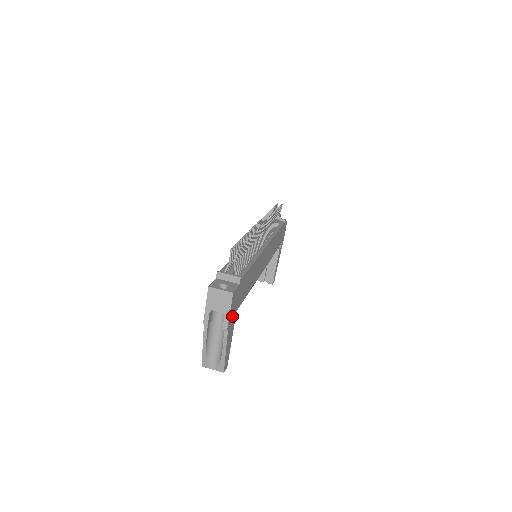
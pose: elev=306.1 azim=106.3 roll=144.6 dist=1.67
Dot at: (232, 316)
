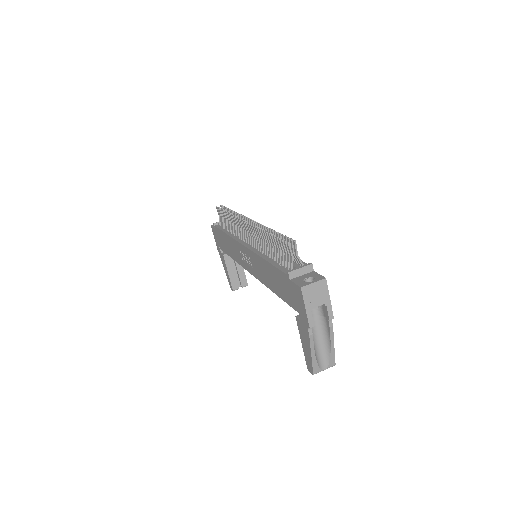
Dot at: occluded
